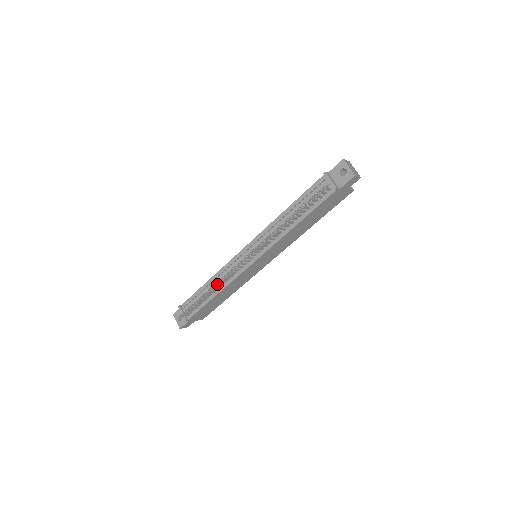
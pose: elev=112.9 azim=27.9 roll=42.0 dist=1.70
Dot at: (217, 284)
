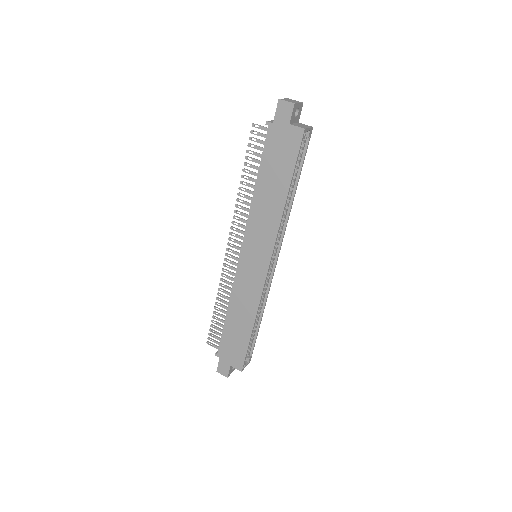
Dot at: occluded
